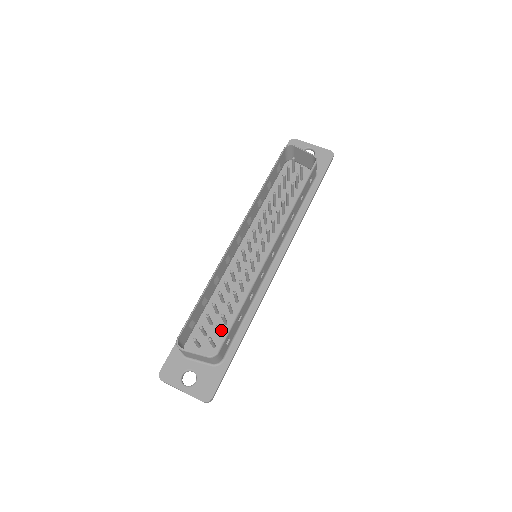
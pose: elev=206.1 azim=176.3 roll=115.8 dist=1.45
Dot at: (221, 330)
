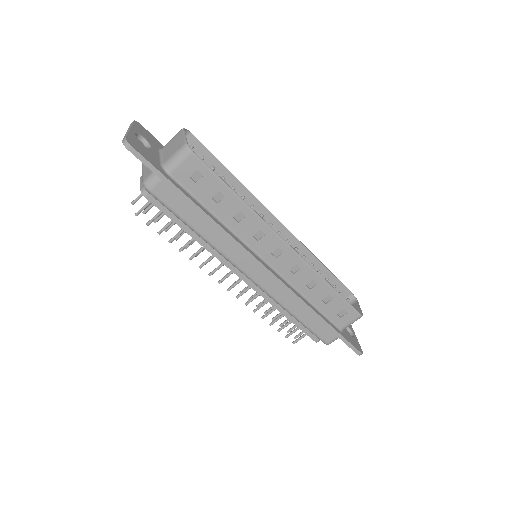
Dot at: occluded
